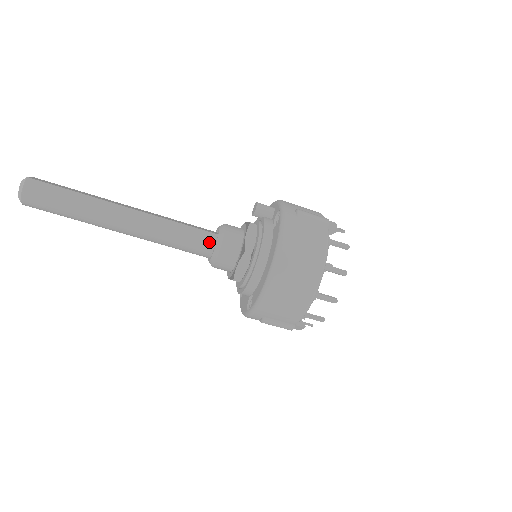
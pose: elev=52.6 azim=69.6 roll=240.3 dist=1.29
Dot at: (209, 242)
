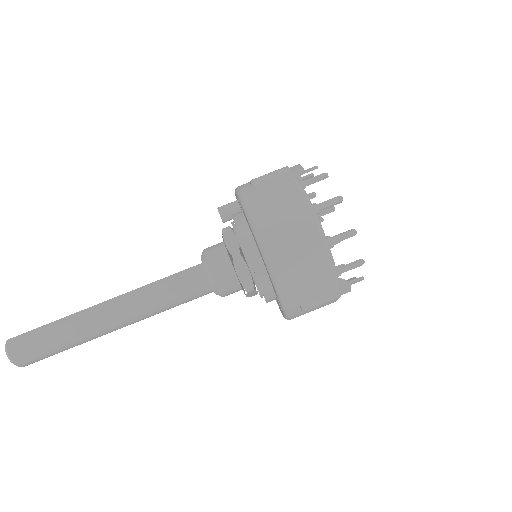
Dot at: (198, 275)
